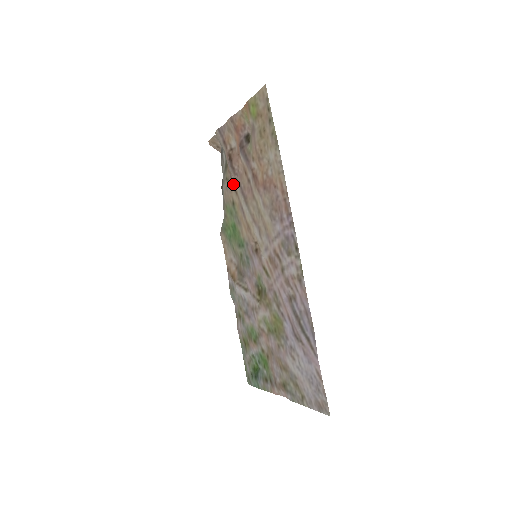
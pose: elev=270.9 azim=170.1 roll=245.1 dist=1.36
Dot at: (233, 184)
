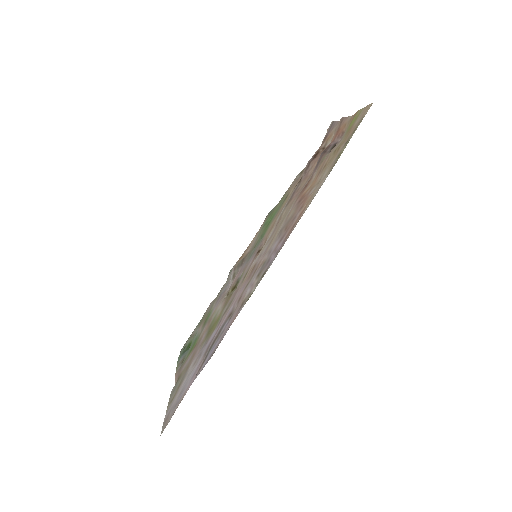
Dot at: occluded
